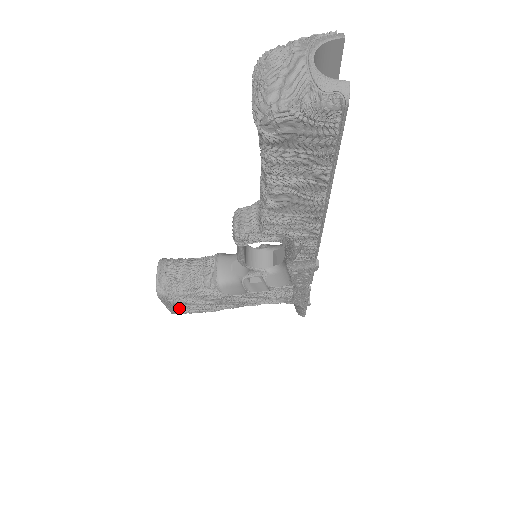
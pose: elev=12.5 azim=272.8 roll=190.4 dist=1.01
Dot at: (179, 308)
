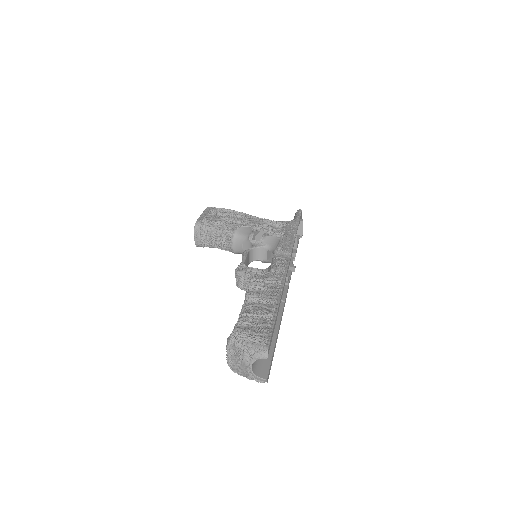
Dot at: occluded
